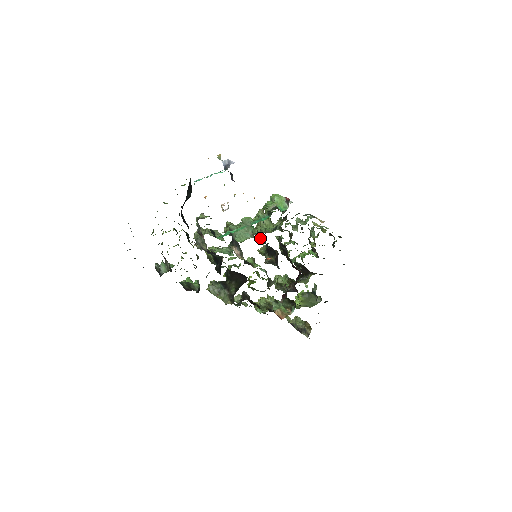
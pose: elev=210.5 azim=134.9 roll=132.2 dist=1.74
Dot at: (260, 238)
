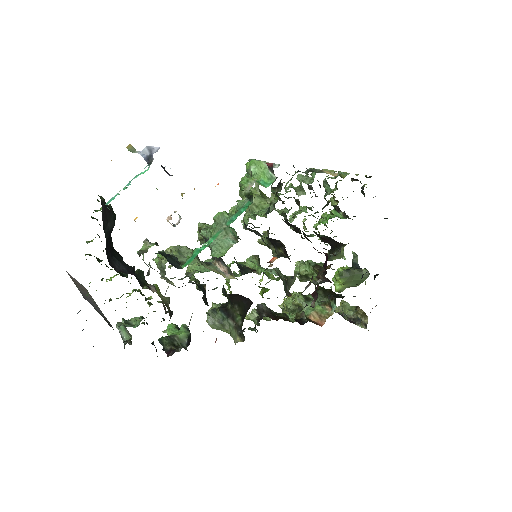
Dot at: (252, 231)
